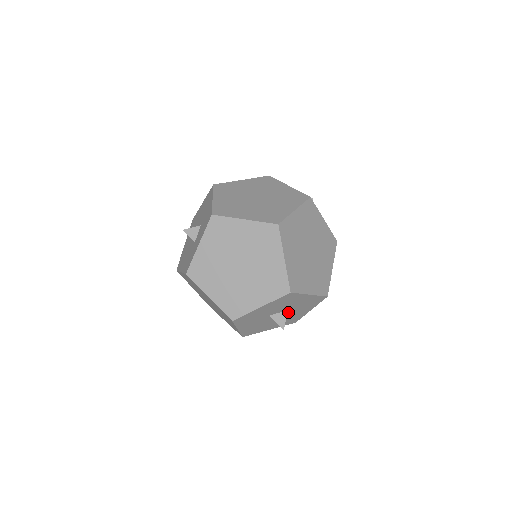
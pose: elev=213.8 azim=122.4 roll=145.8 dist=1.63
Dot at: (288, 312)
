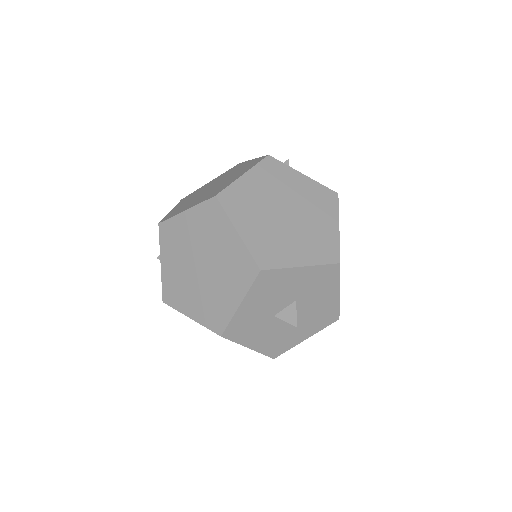
Dot at: (301, 304)
